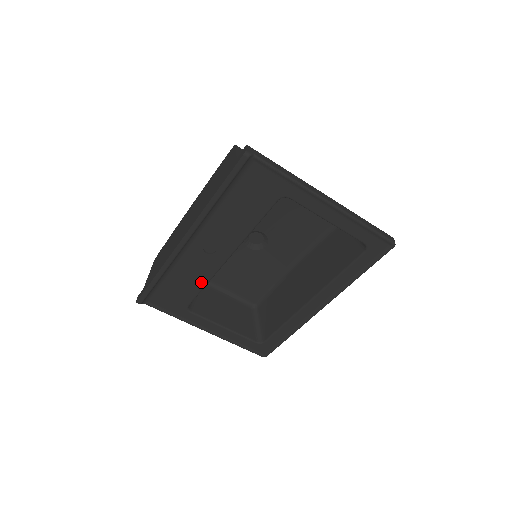
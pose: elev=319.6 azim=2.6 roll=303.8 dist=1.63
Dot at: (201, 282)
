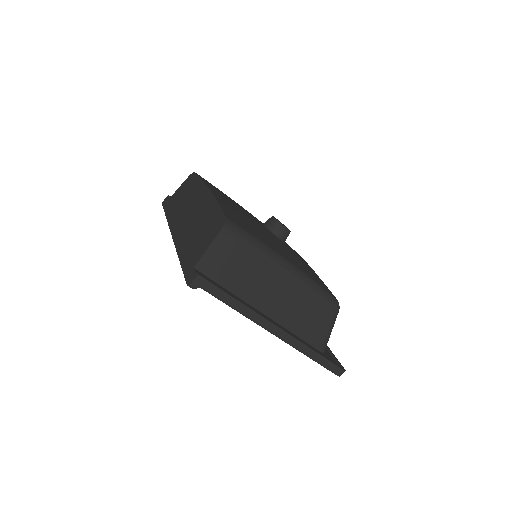
Dot at: occluded
